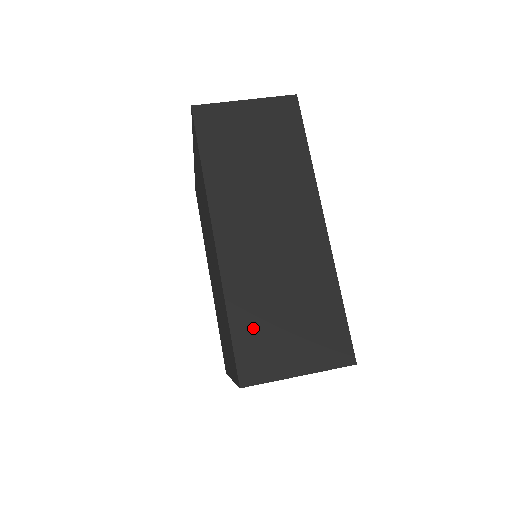
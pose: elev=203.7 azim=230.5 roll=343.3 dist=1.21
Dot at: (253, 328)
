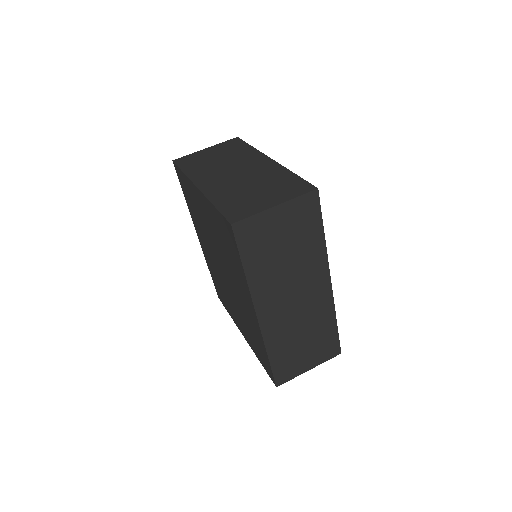
Dot at: (284, 357)
